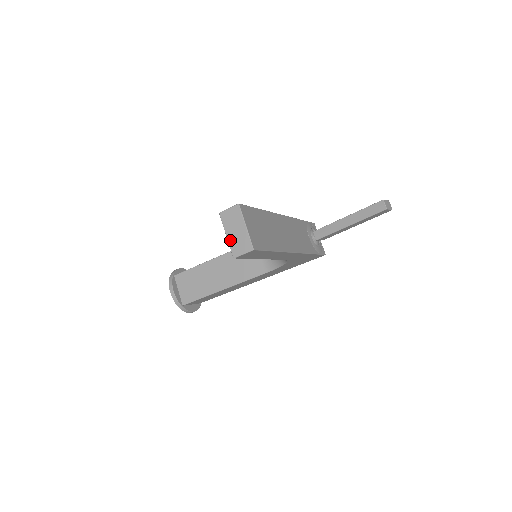
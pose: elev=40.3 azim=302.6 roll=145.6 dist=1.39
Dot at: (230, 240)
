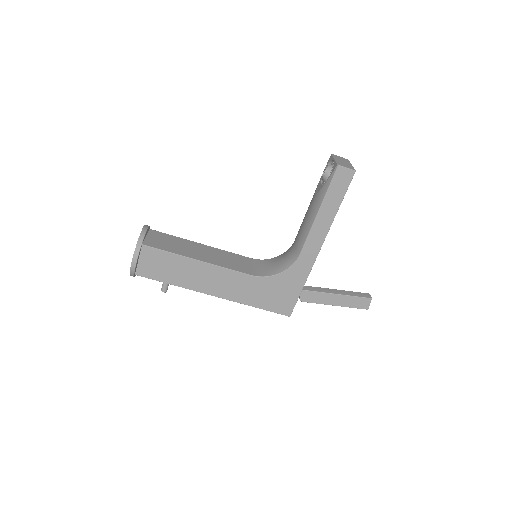
Dot at: (337, 161)
